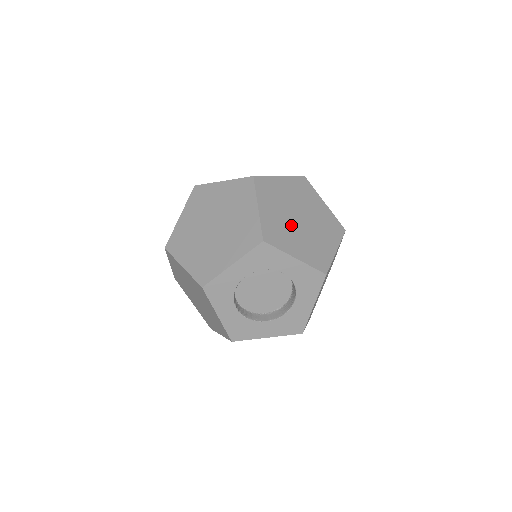
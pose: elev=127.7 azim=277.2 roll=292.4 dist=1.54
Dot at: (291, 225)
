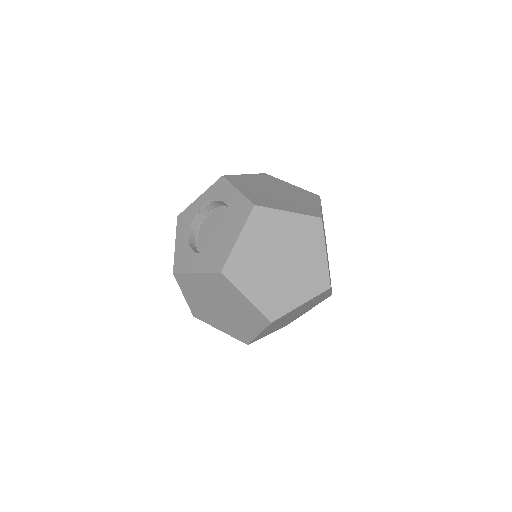
Dot at: (262, 188)
